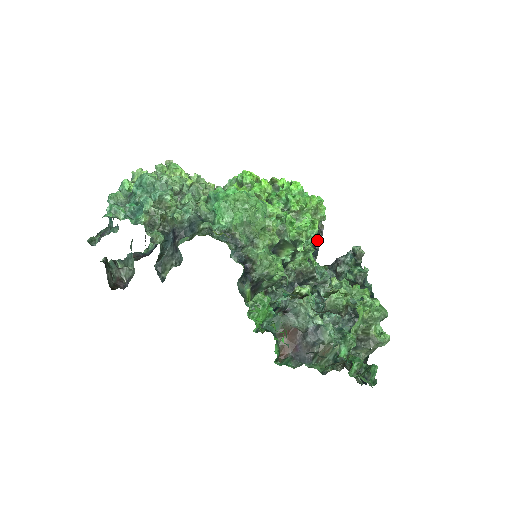
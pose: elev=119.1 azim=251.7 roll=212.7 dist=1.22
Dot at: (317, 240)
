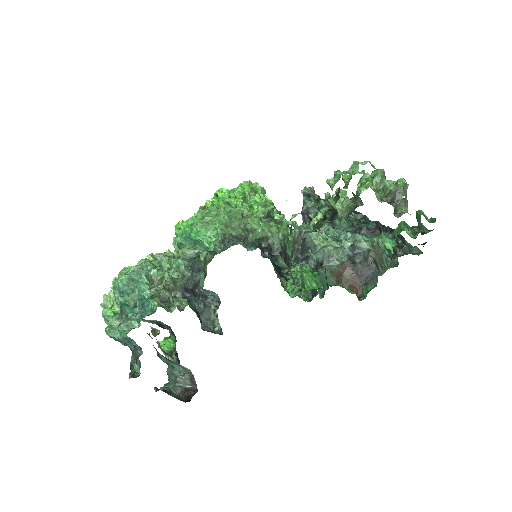
Dot at: occluded
